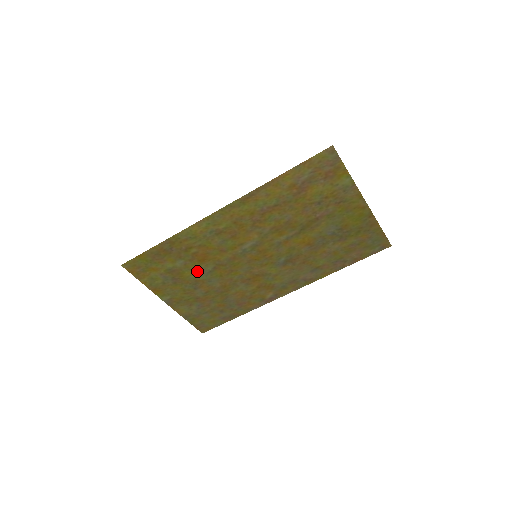
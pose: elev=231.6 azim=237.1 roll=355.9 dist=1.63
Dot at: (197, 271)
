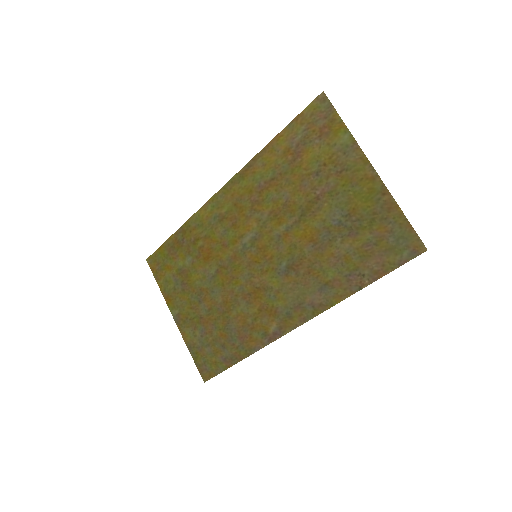
Dot at: (202, 274)
